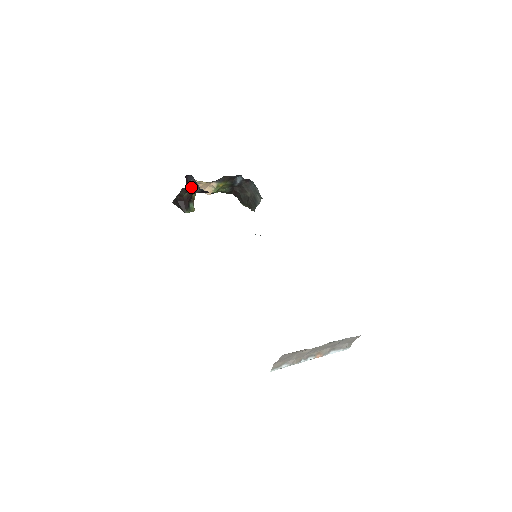
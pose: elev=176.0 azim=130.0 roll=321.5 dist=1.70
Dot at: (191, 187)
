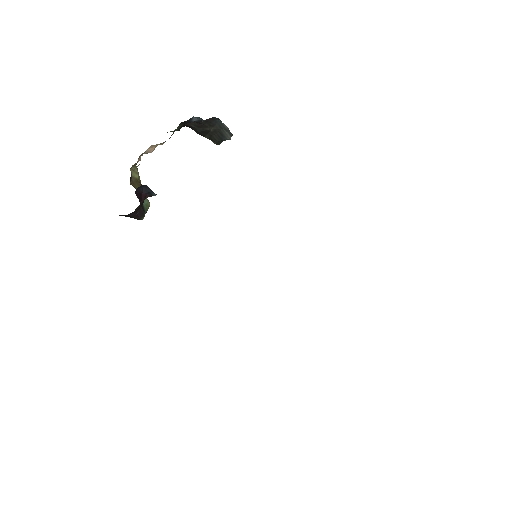
Dot at: (144, 194)
